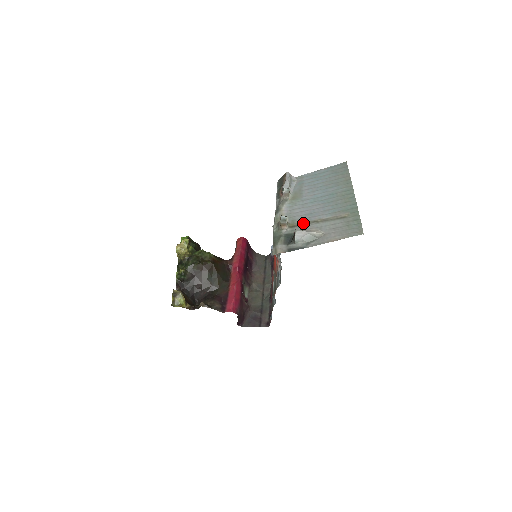
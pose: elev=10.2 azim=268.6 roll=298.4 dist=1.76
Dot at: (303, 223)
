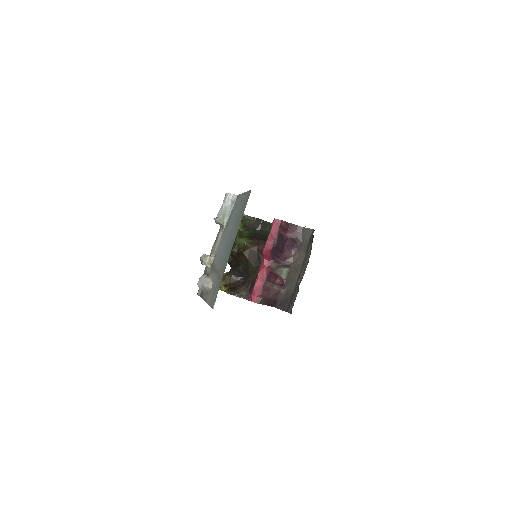
Dot at: (214, 266)
